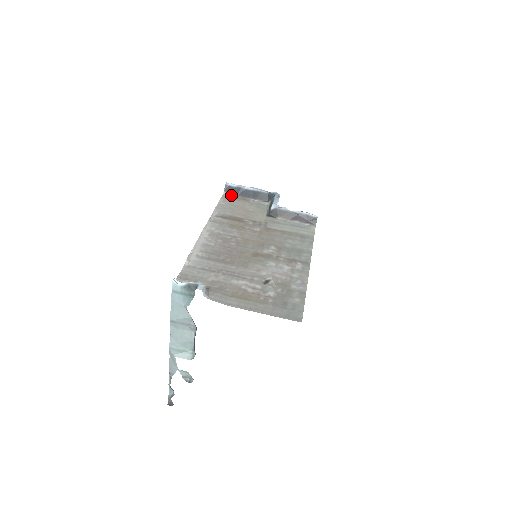
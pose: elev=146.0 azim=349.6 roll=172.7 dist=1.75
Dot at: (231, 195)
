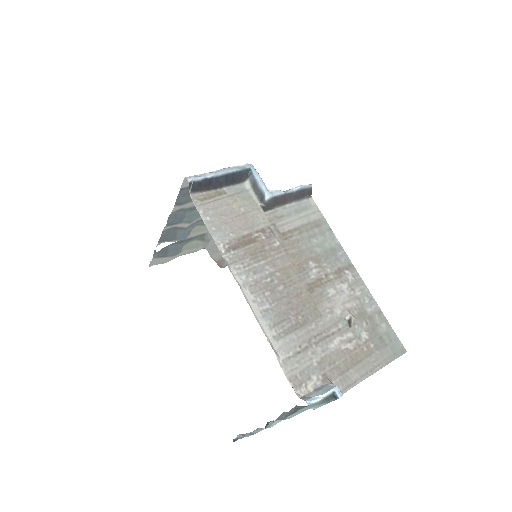
Dot at: (200, 194)
